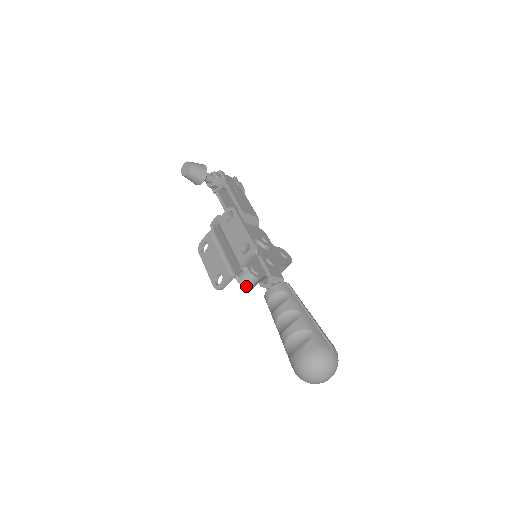
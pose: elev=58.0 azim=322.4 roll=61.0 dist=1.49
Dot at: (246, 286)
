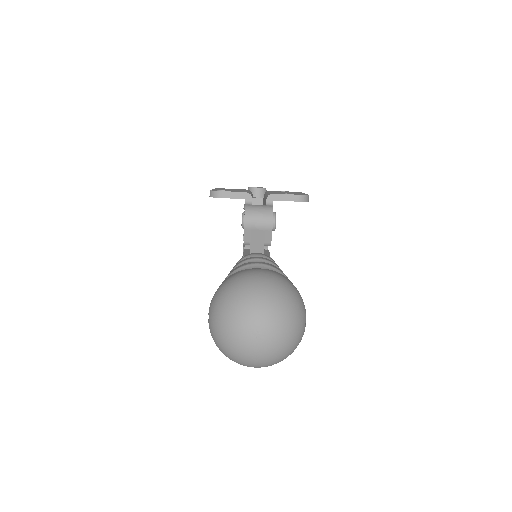
Dot at: (250, 215)
